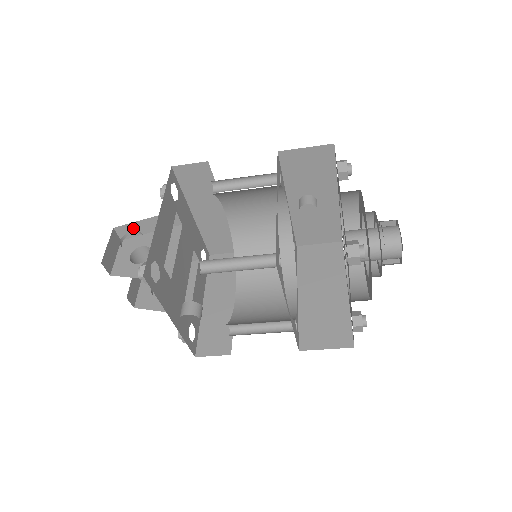
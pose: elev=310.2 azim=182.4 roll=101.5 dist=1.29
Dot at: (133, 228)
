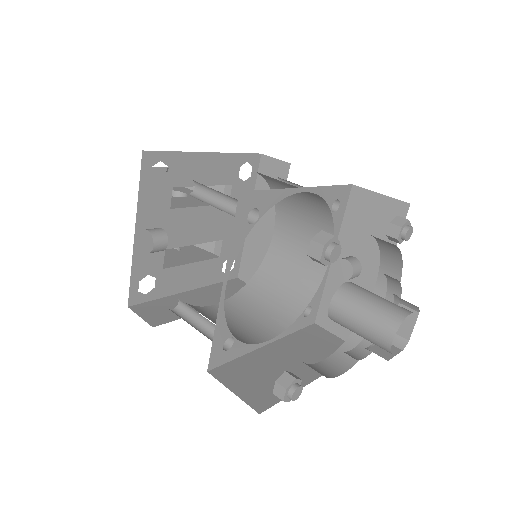
Dot at: occluded
